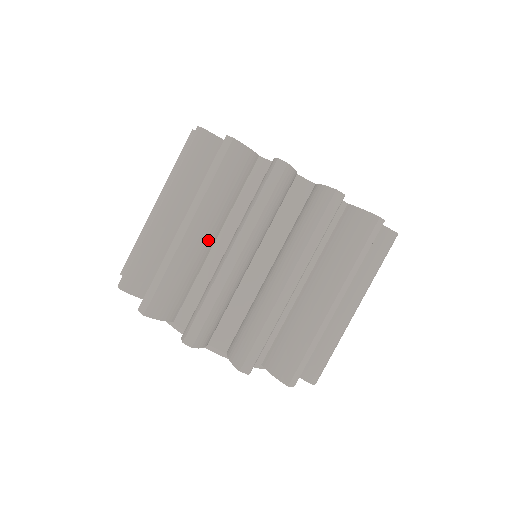
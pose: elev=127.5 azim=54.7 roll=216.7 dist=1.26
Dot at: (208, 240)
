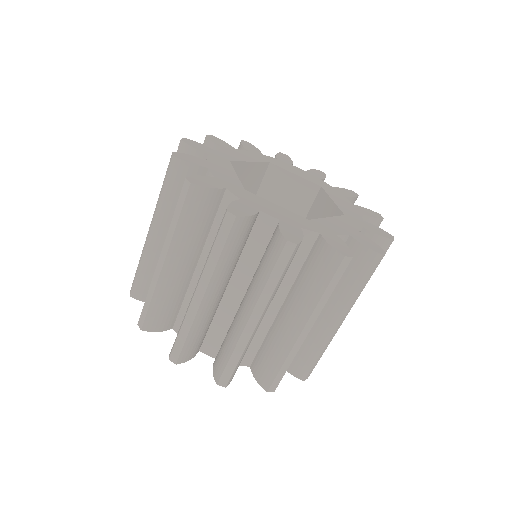
Dot at: (221, 294)
